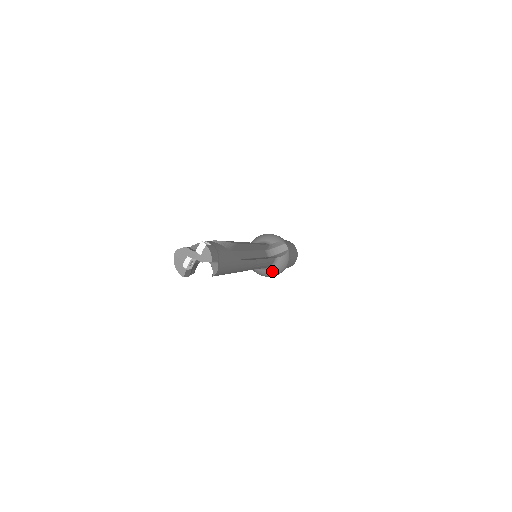
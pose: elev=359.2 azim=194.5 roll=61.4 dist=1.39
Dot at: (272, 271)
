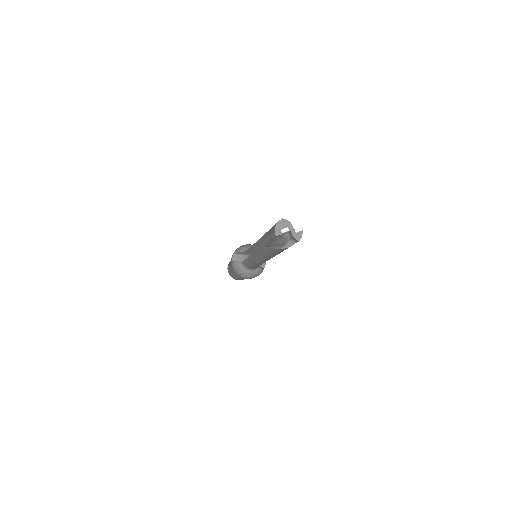
Dot at: (247, 273)
